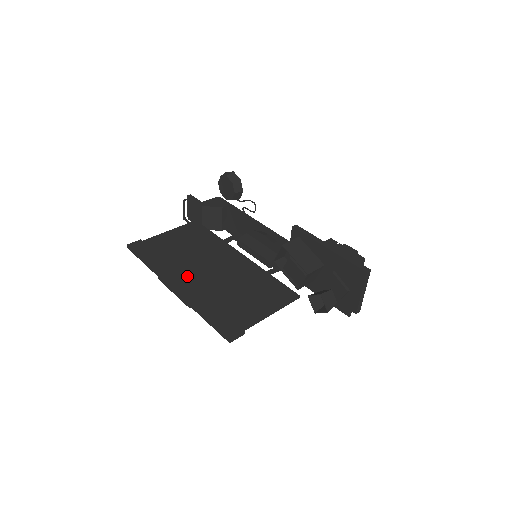
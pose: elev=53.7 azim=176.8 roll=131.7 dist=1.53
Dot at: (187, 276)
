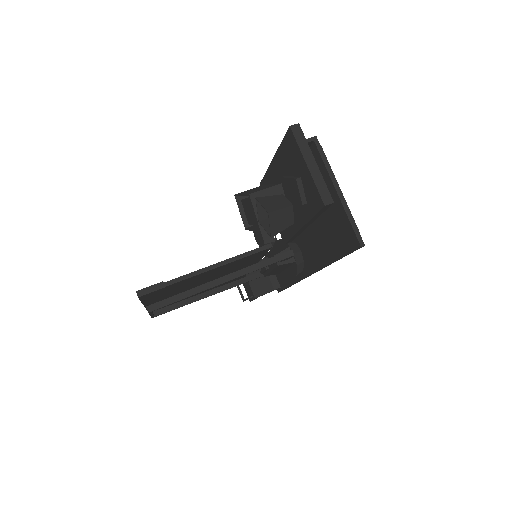
Dot at: occluded
